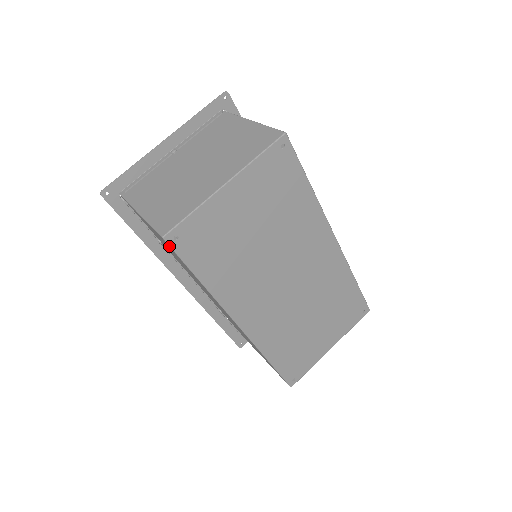
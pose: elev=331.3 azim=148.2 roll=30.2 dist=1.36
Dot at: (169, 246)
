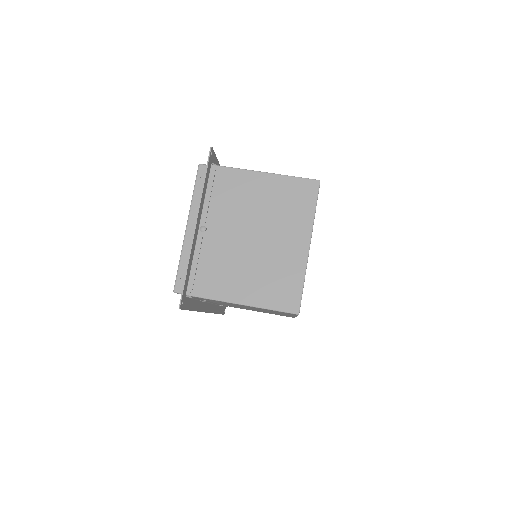
Dot at: occluded
